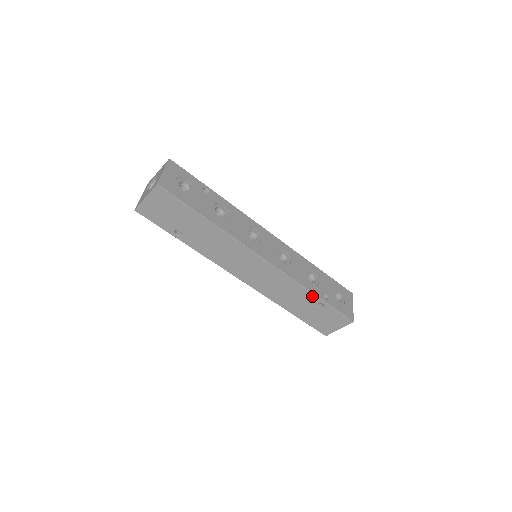
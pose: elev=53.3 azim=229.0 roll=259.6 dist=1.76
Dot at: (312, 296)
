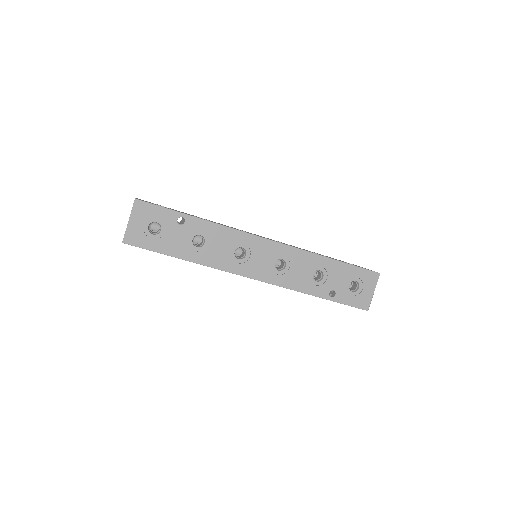
Dot at: (315, 296)
